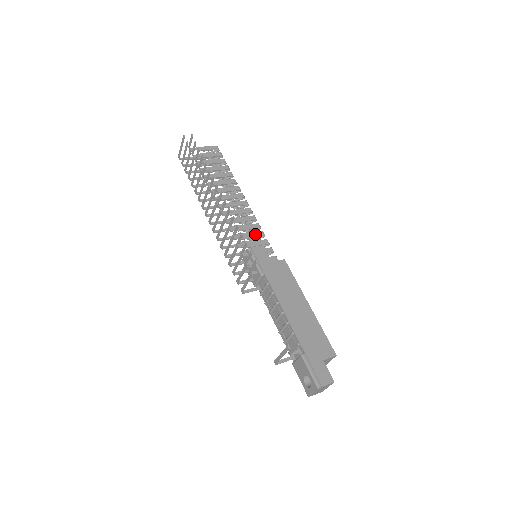
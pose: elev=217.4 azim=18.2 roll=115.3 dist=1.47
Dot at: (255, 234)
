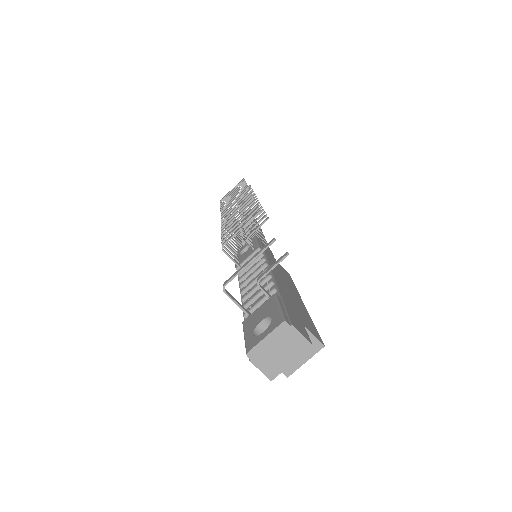
Dot at: occluded
